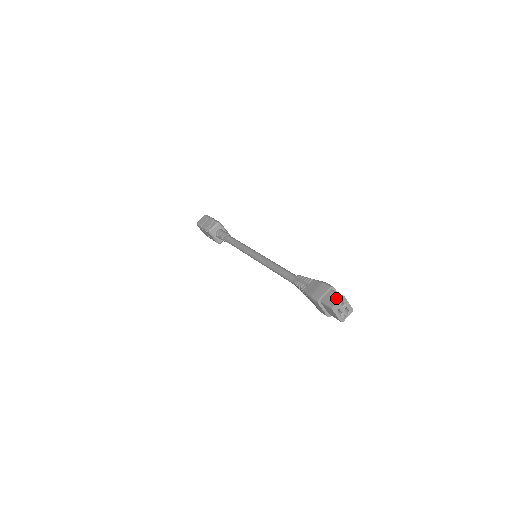
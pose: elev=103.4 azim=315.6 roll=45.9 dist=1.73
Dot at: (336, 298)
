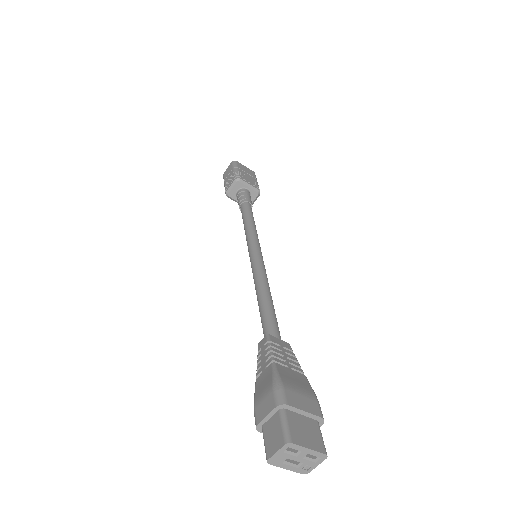
Dot at: (277, 441)
